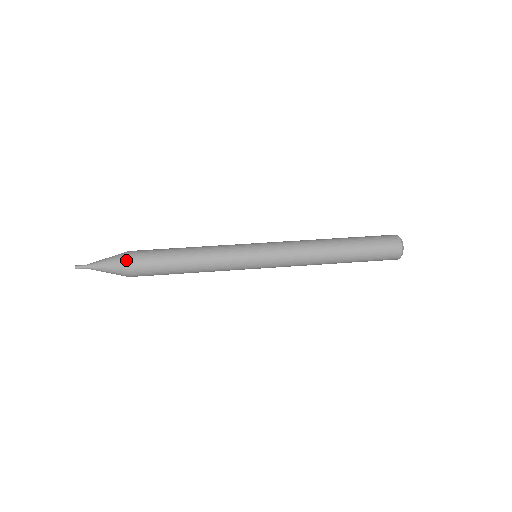
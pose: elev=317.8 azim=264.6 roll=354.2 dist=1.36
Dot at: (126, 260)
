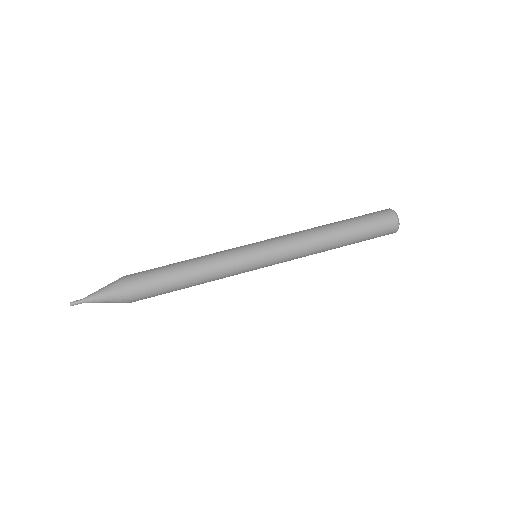
Dot at: (127, 295)
